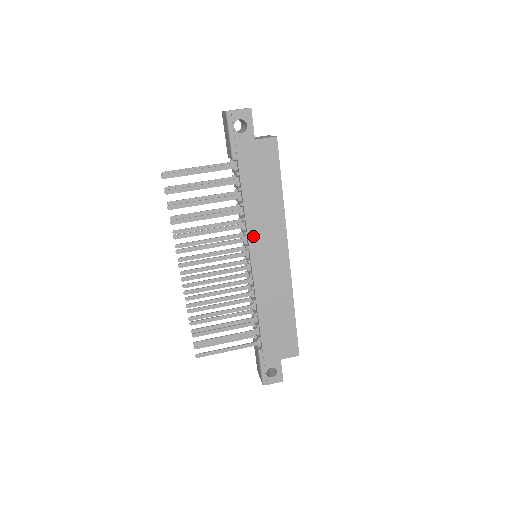
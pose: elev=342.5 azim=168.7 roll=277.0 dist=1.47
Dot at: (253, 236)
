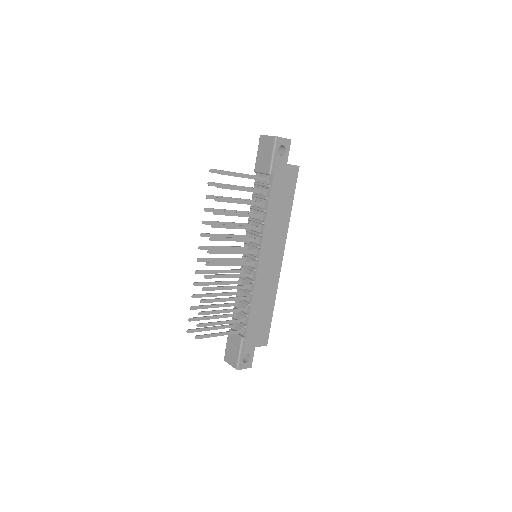
Dot at: (266, 238)
